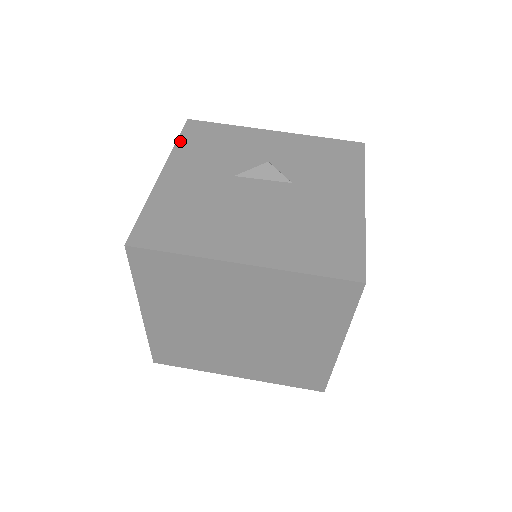
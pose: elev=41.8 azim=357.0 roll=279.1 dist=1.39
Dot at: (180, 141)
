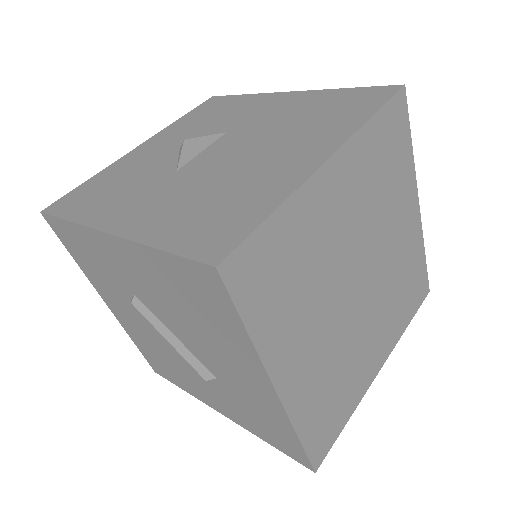
Dot at: (70, 217)
